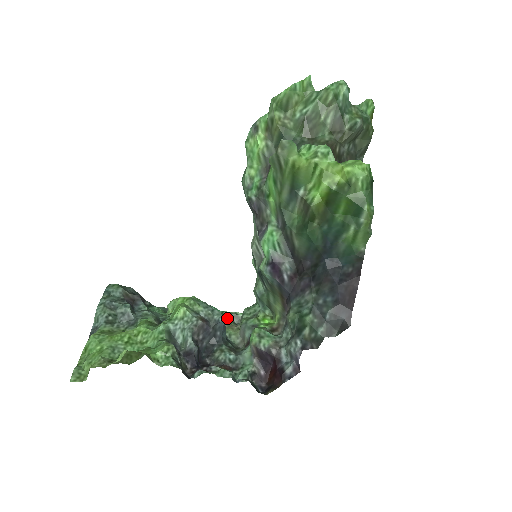
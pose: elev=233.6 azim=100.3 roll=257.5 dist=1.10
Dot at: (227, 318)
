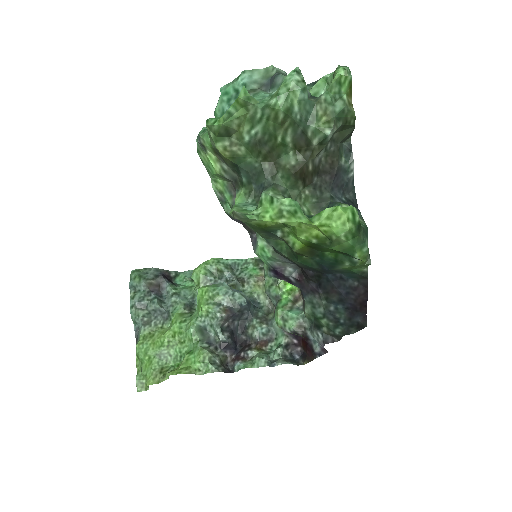
Dot at: (252, 267)
